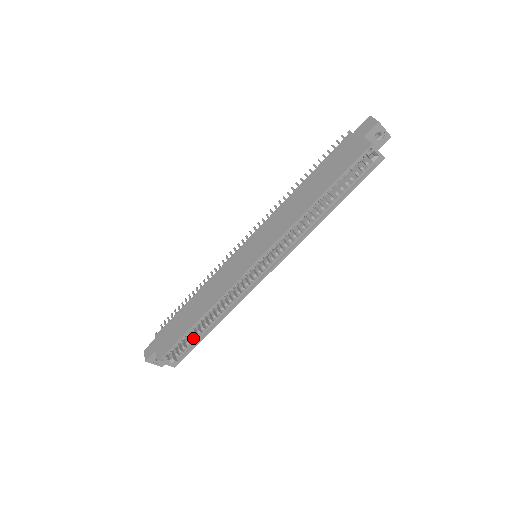
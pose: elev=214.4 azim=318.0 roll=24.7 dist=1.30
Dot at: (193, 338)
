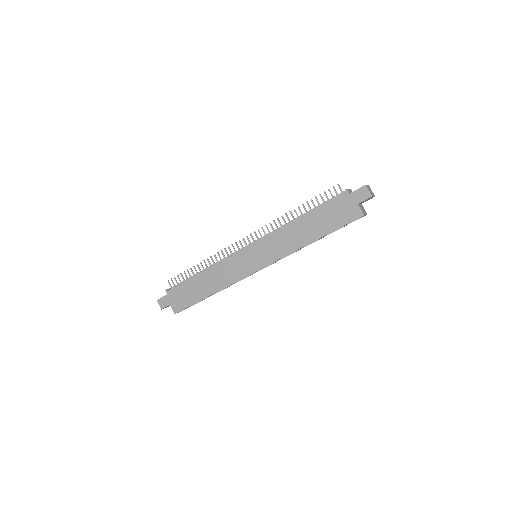
Dot at: occluded
